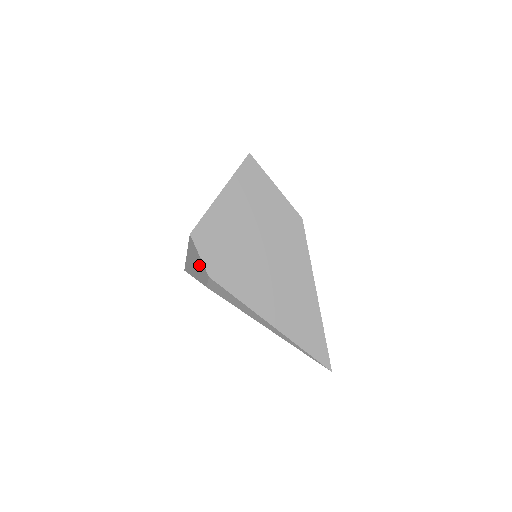
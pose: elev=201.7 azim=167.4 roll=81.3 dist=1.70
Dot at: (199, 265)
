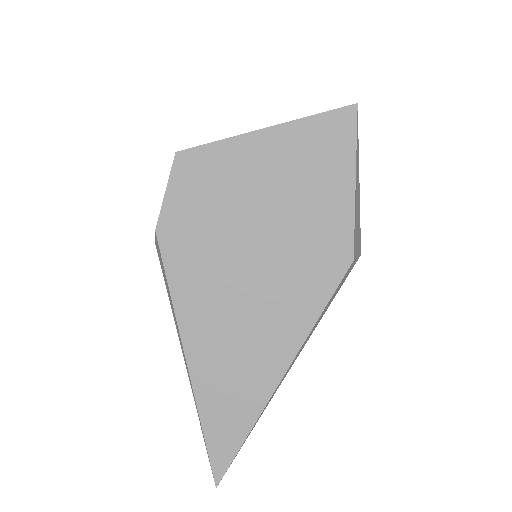
Dot at: occluded
